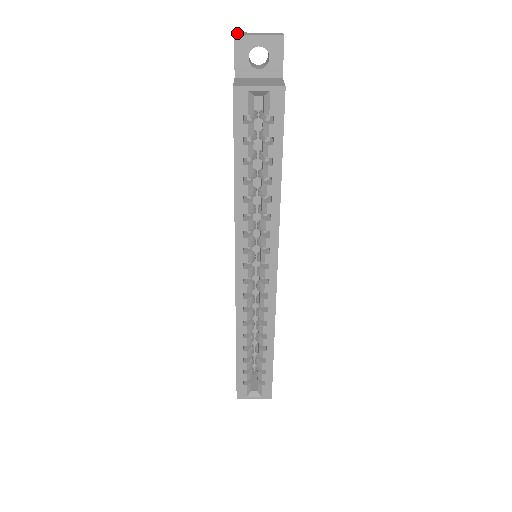
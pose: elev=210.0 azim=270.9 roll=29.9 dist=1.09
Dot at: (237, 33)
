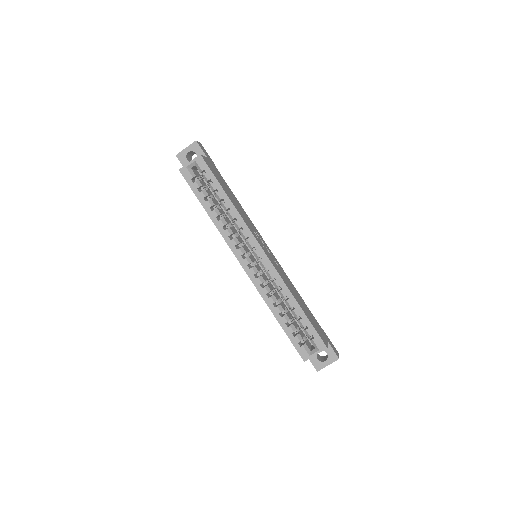
Dot at: occluded
